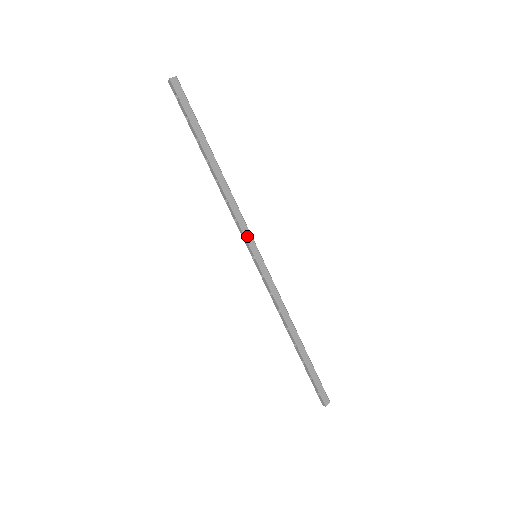
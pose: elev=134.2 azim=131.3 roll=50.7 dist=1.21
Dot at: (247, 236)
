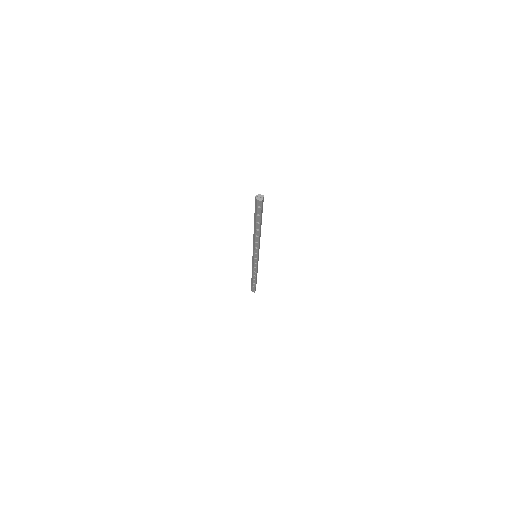
Dot at: (258, 252)
